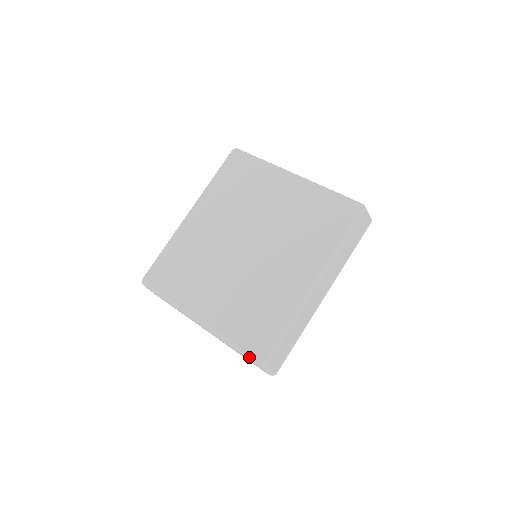
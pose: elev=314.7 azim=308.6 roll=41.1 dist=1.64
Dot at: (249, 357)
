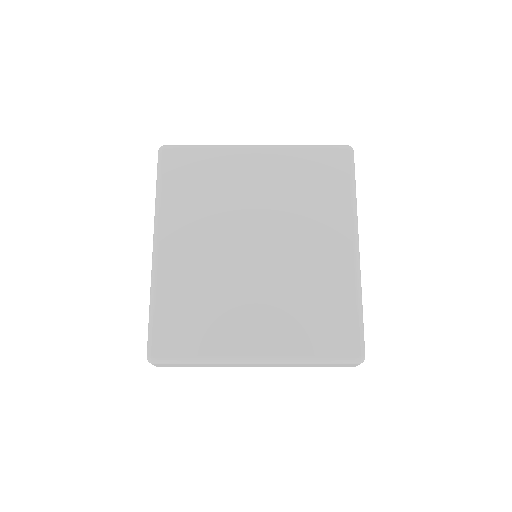
Dot at: (343, 361)
